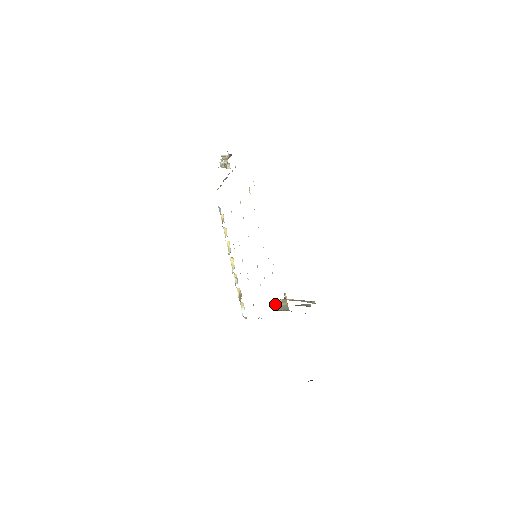
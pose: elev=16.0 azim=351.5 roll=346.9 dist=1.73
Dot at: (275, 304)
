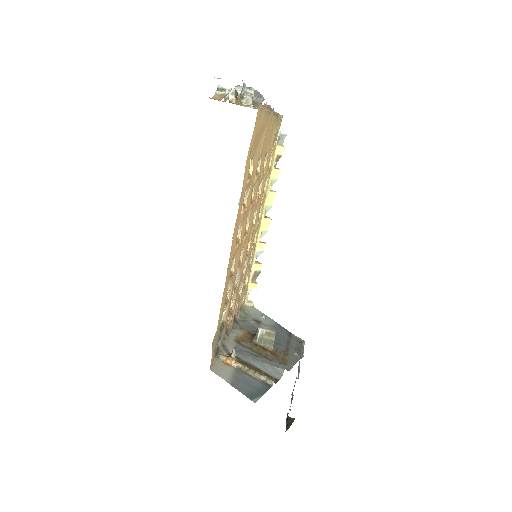
Dot at: (256, 330)
